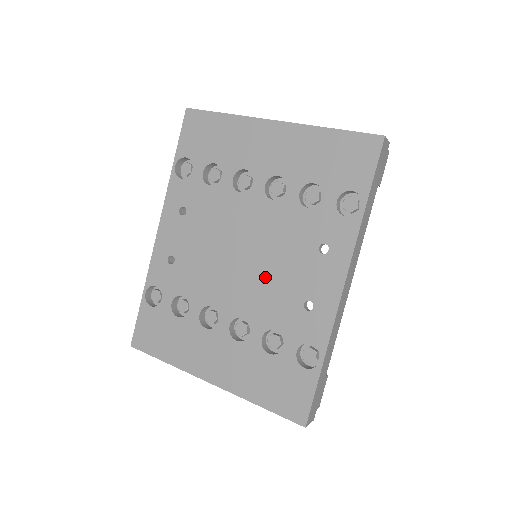
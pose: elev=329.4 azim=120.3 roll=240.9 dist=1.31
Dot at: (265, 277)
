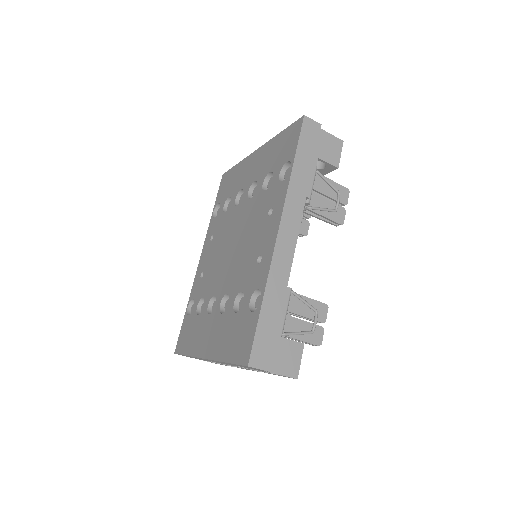
Dot at: (241, 254)
